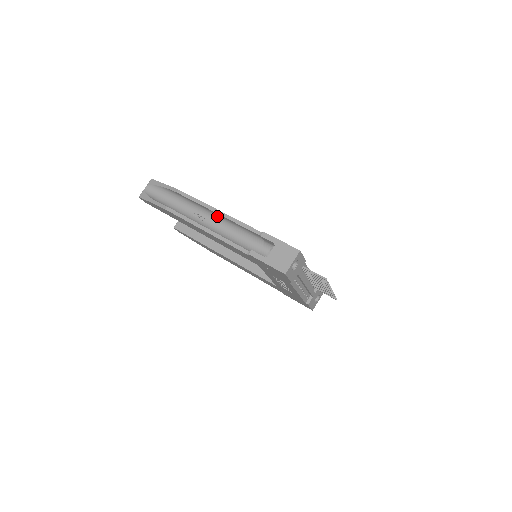
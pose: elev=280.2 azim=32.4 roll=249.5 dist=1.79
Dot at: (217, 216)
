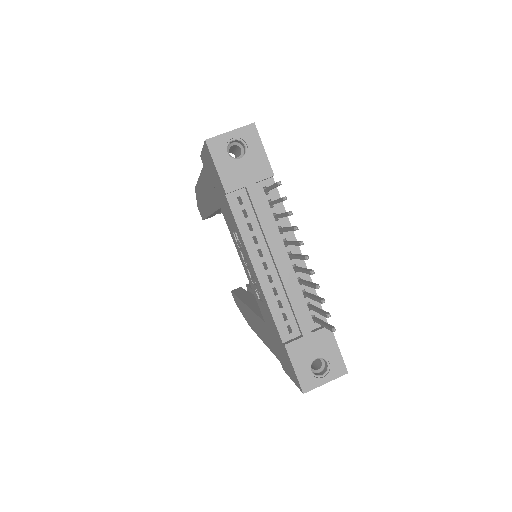
Dot at: occluded
